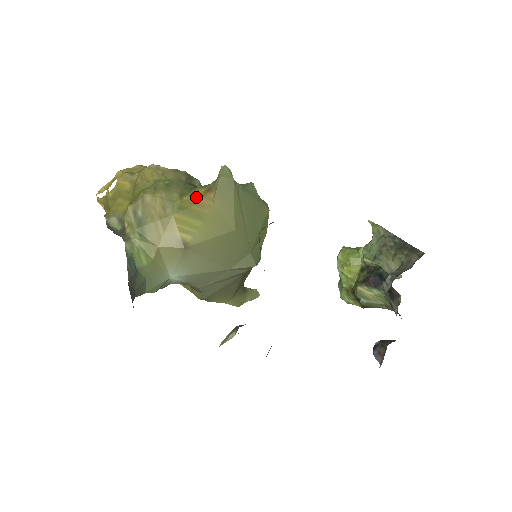
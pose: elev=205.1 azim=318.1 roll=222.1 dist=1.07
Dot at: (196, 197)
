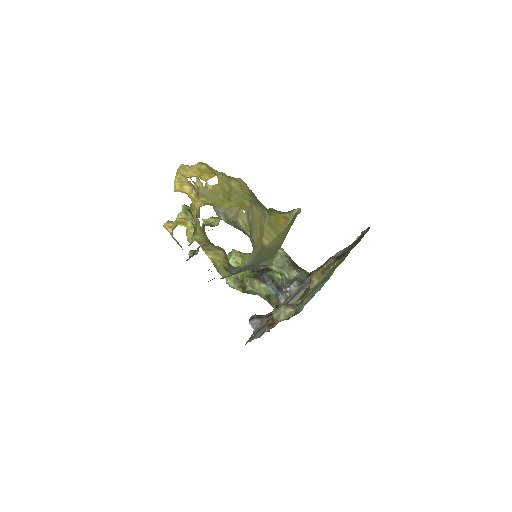
Dot at: (278, 219)
